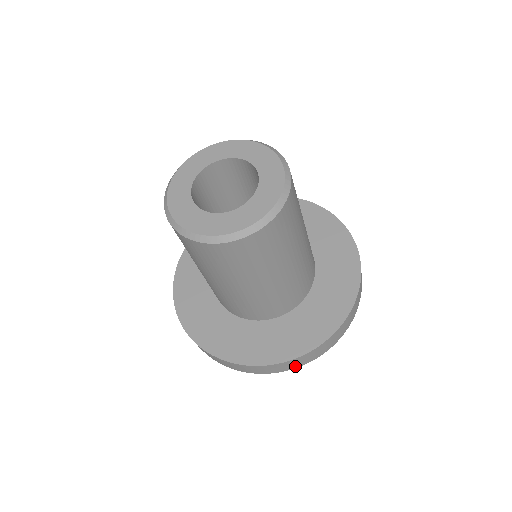
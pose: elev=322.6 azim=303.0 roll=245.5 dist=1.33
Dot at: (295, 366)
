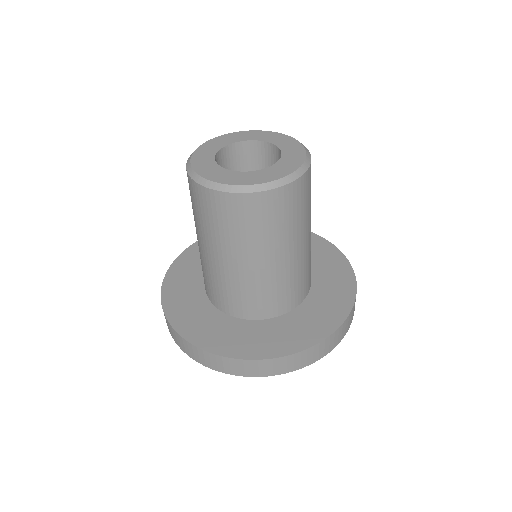
Dot at: (291, 368)
